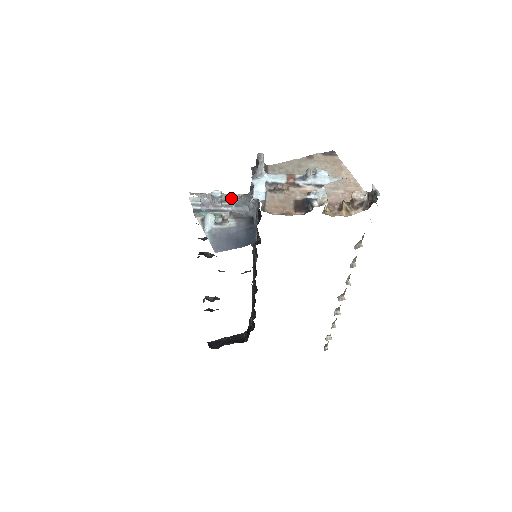
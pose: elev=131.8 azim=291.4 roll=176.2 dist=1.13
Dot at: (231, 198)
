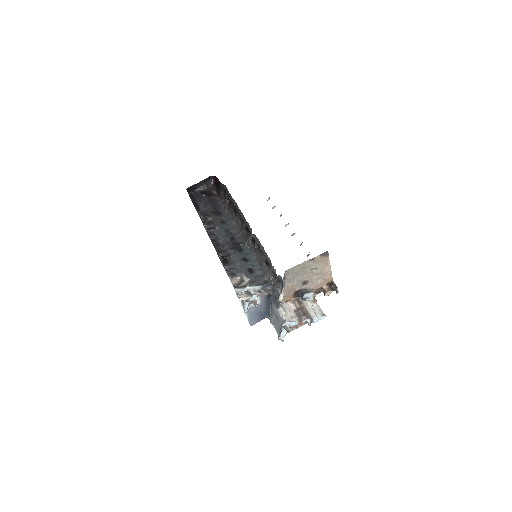
Dot at: (259, 286)
